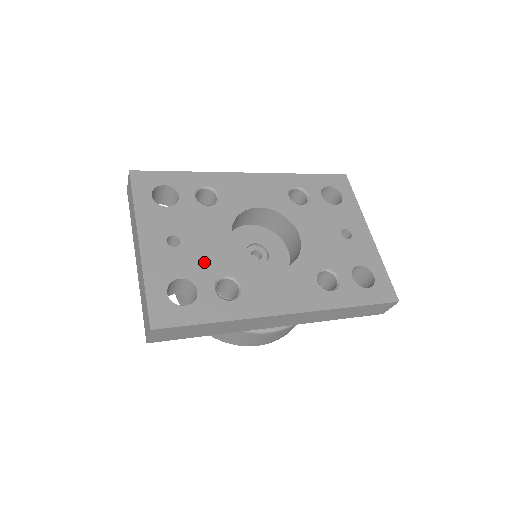
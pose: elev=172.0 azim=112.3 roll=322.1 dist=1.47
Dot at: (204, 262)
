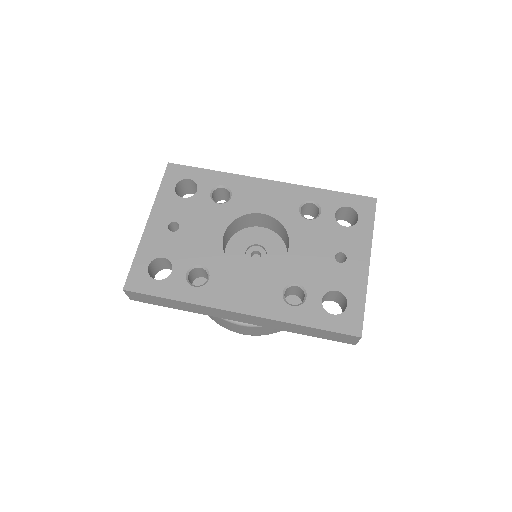
Dot at: (189, 249)
